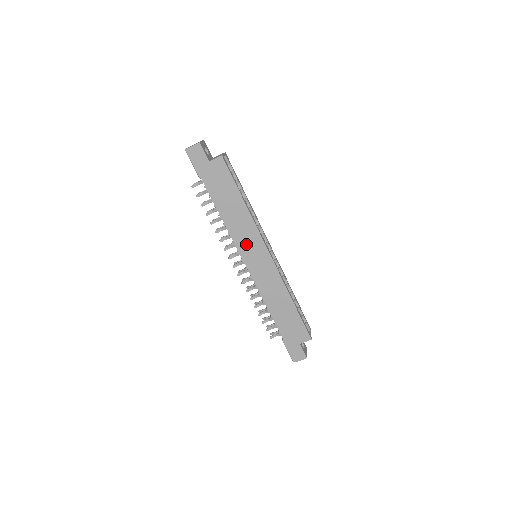
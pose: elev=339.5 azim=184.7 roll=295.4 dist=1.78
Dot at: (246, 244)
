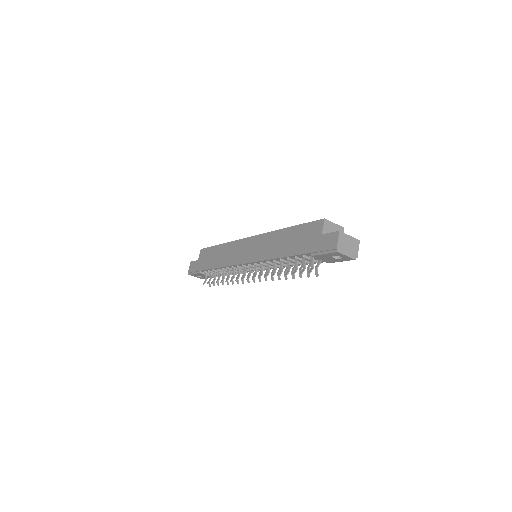
Dot at: (237, 256)
